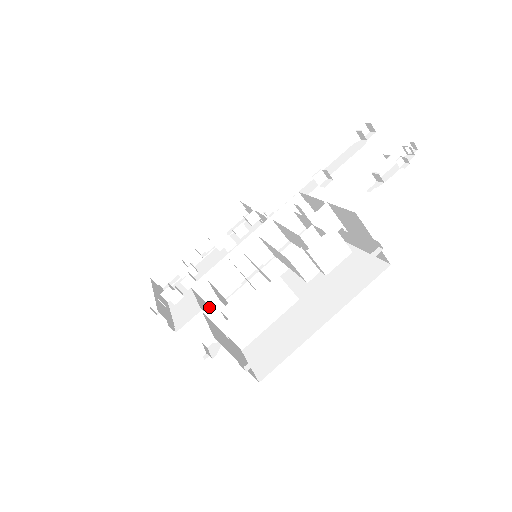
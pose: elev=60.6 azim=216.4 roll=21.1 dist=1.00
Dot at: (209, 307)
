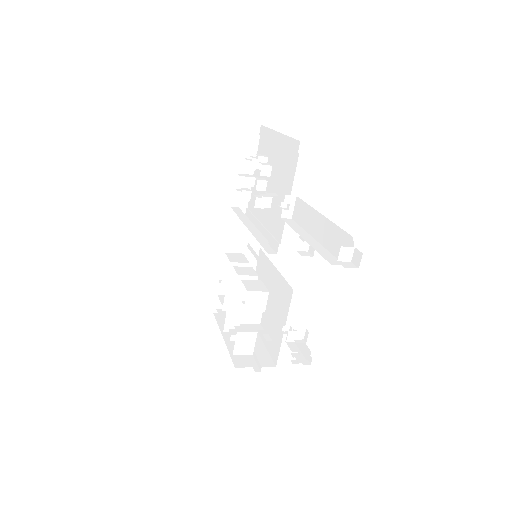
Dot at: (219, 286)
